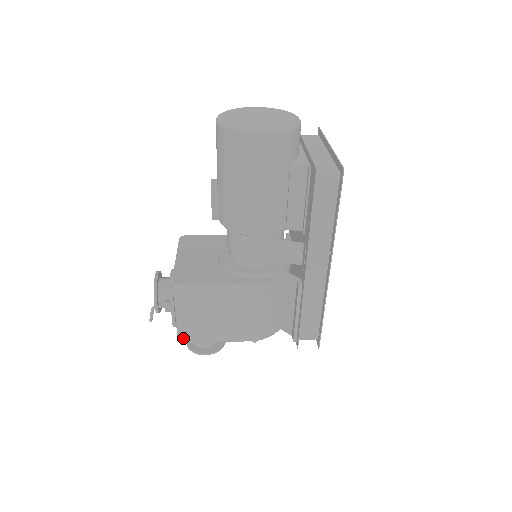
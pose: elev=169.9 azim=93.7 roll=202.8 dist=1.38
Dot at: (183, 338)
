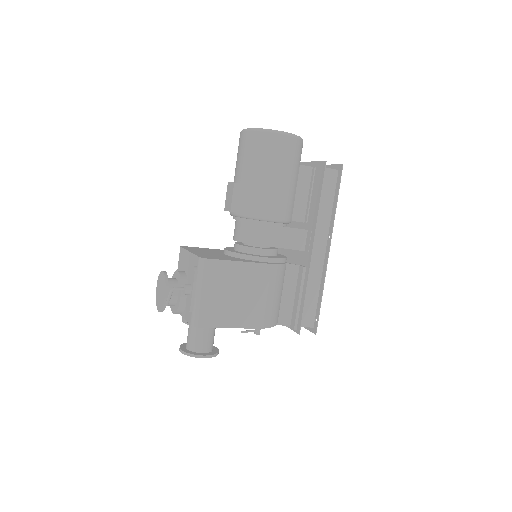
Dot at: (199, 322)
